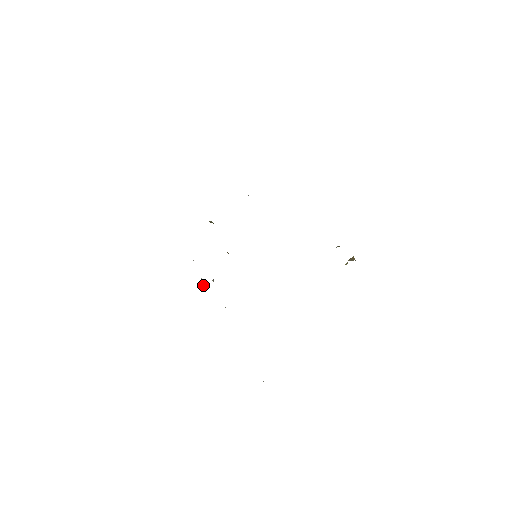
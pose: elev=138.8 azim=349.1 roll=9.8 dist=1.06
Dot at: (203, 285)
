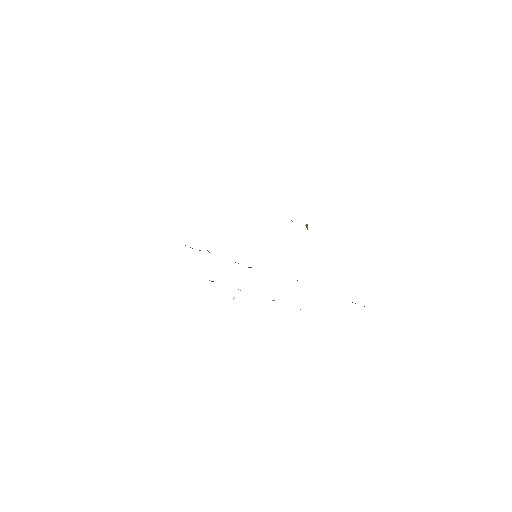
Dot at: occluded
